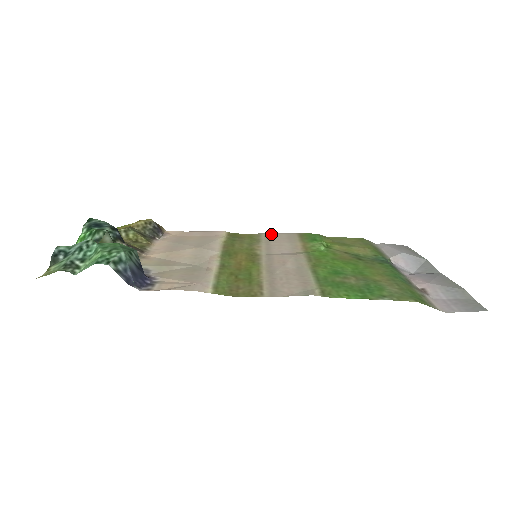
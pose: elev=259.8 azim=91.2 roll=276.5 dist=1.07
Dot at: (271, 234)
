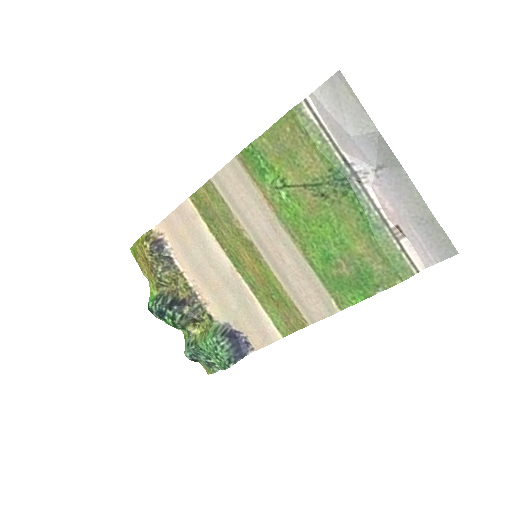
Dot at: (219, 176)
